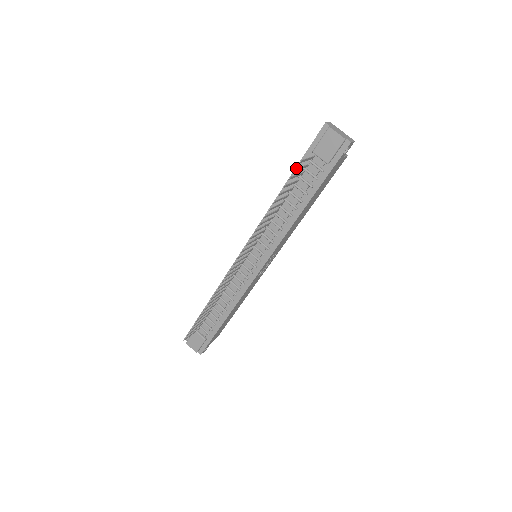
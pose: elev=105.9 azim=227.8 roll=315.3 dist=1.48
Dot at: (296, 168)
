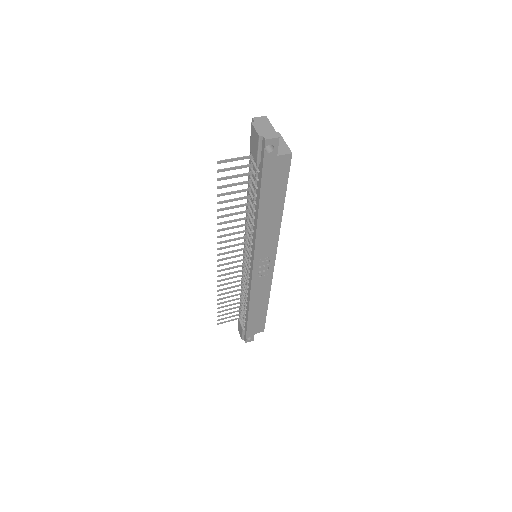
Dot at: (220, 169)
